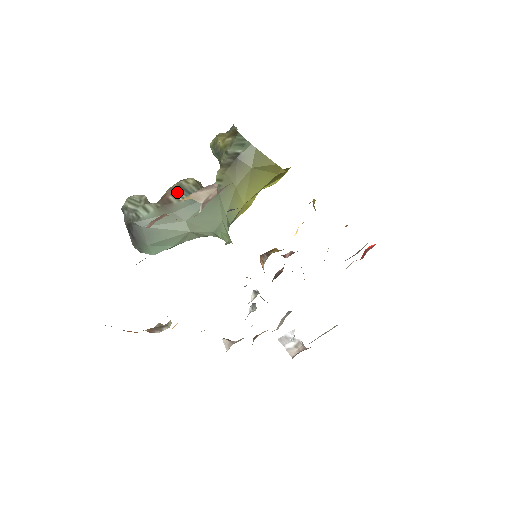
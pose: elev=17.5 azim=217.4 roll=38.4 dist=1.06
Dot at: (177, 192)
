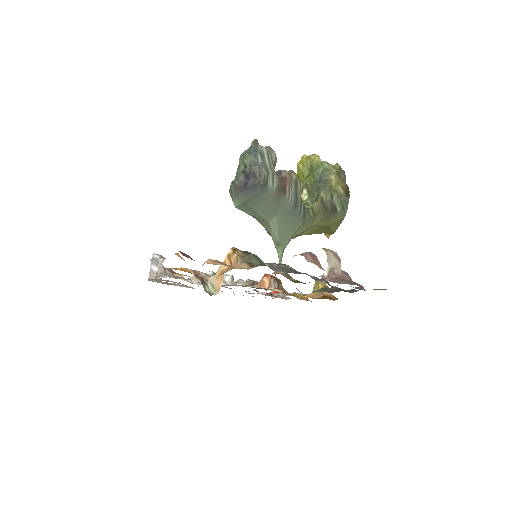
Dot at: (293, 187)
